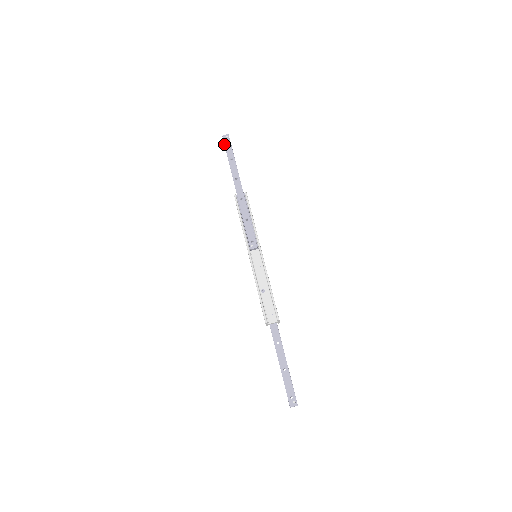
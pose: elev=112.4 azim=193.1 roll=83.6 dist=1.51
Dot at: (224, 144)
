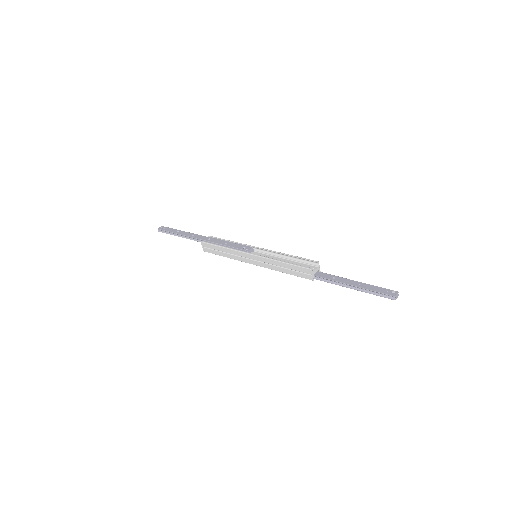
Dot at: (163, 230)
